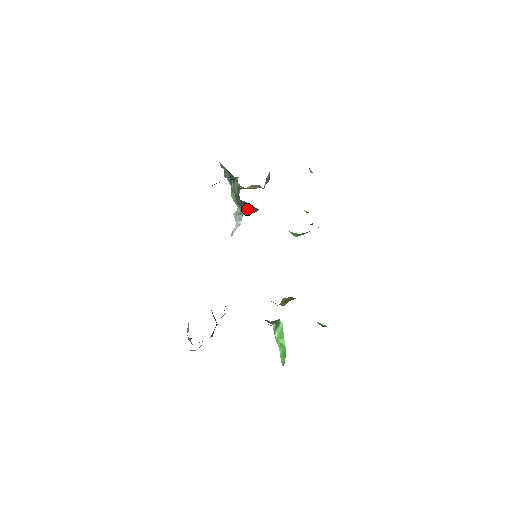
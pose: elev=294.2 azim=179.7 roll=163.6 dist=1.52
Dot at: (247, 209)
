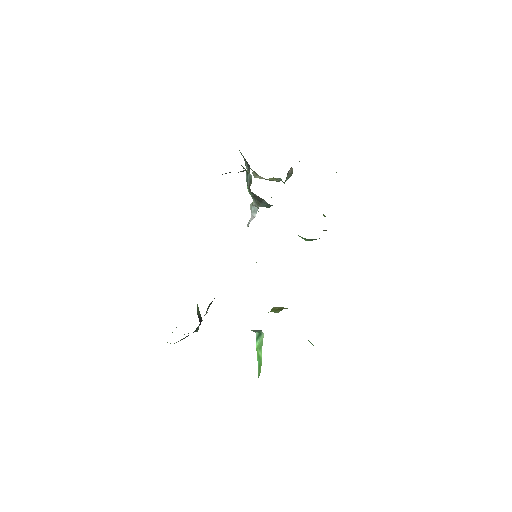
Dot at: (261, 203)
